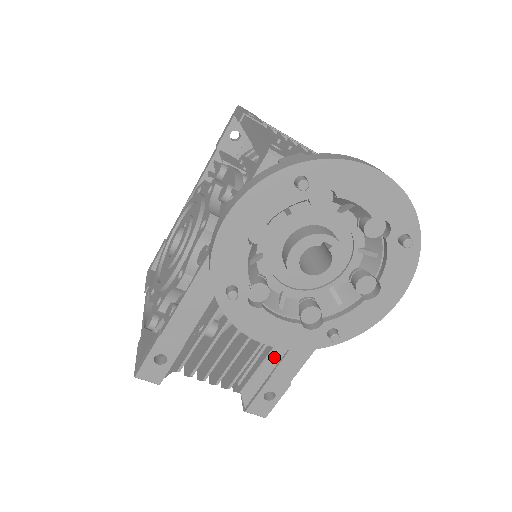
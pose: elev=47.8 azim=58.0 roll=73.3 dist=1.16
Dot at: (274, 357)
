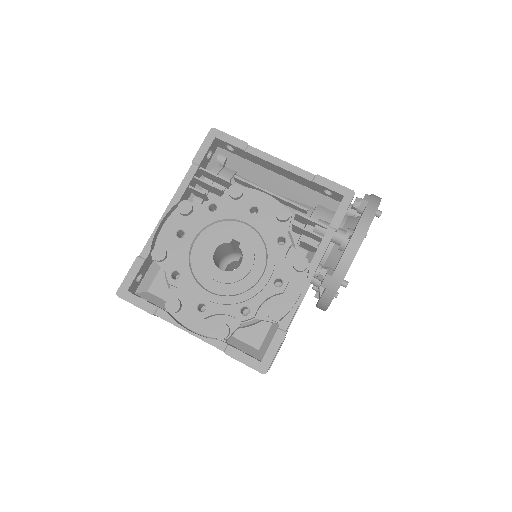
Dot at: occluded
